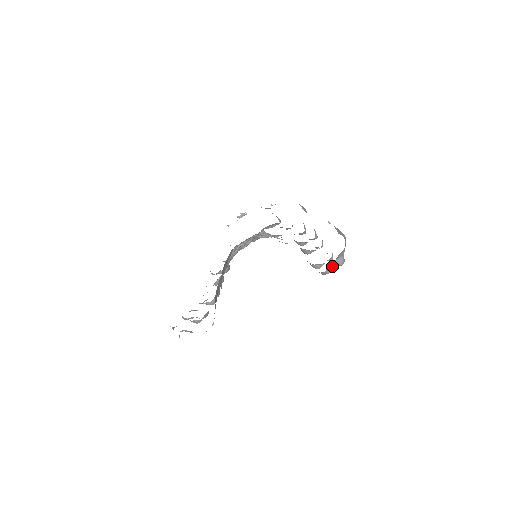
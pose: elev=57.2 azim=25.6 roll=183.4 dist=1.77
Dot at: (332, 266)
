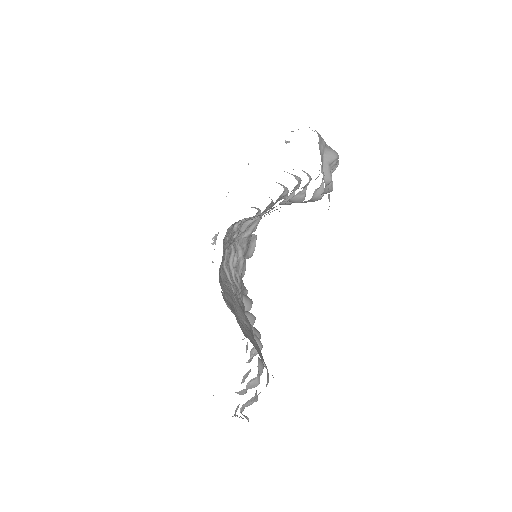
Dot at: (326, 168)
